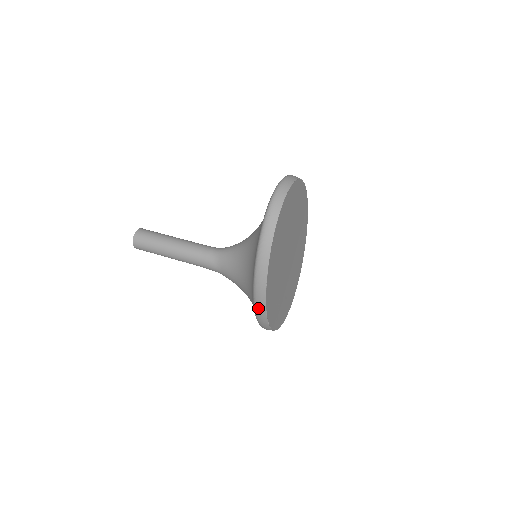
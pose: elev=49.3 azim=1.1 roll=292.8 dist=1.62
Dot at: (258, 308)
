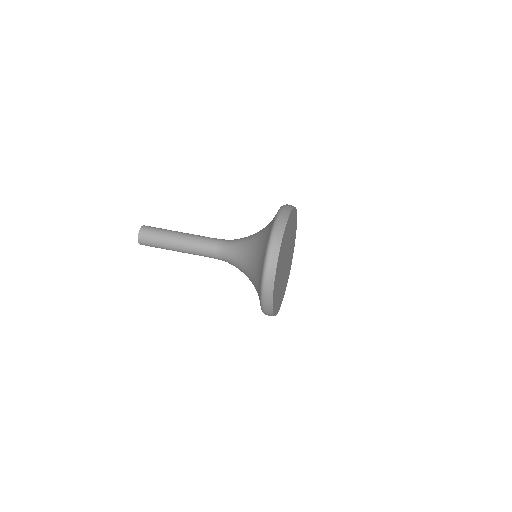
Dot at: occluded
